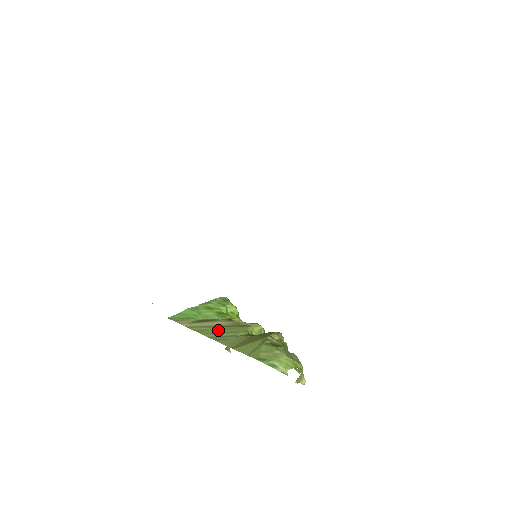
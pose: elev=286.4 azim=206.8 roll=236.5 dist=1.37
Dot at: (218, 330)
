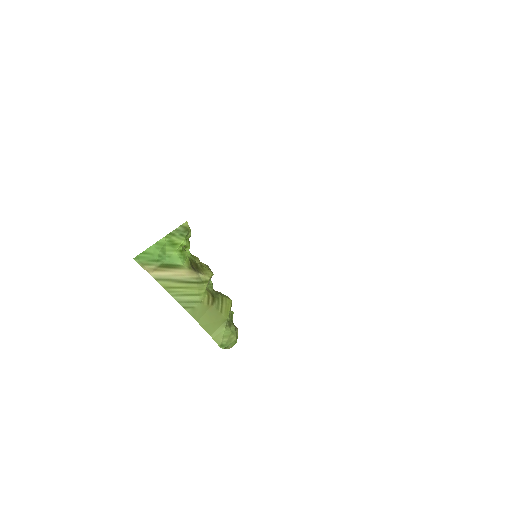
Dot at: (184, 289)
